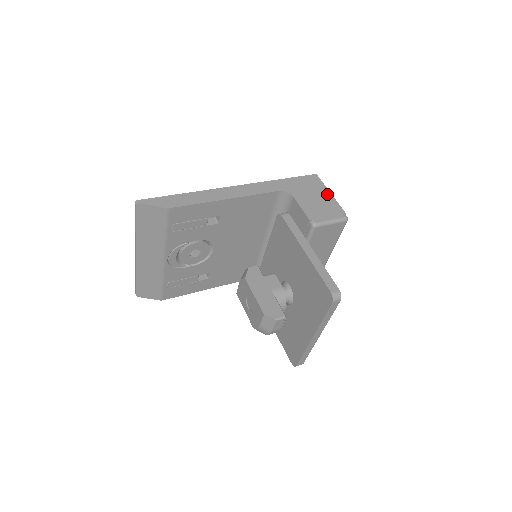
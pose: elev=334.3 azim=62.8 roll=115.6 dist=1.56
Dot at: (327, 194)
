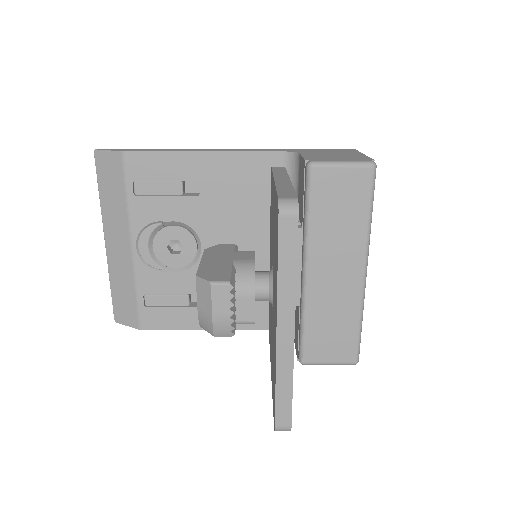
Dot at: (356, 154)
